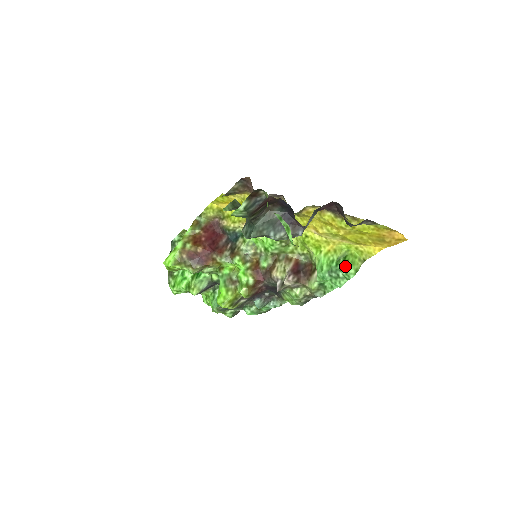
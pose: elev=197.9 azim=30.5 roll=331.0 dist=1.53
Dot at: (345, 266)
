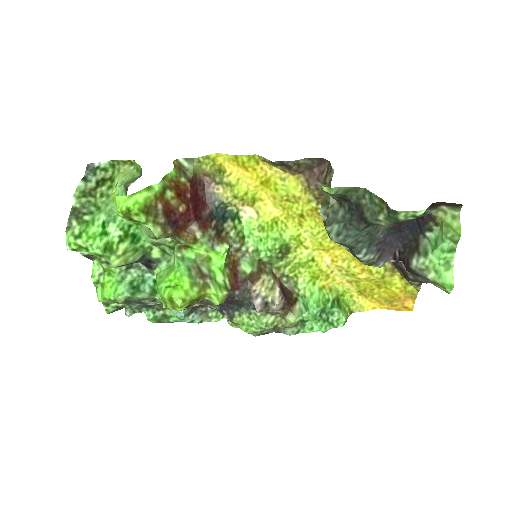
Dot at: (340, 312)
